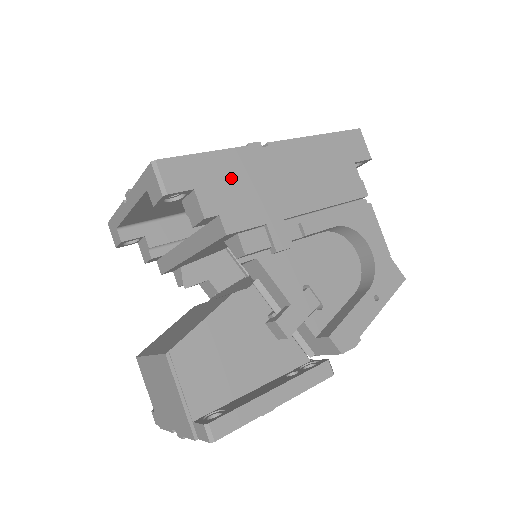
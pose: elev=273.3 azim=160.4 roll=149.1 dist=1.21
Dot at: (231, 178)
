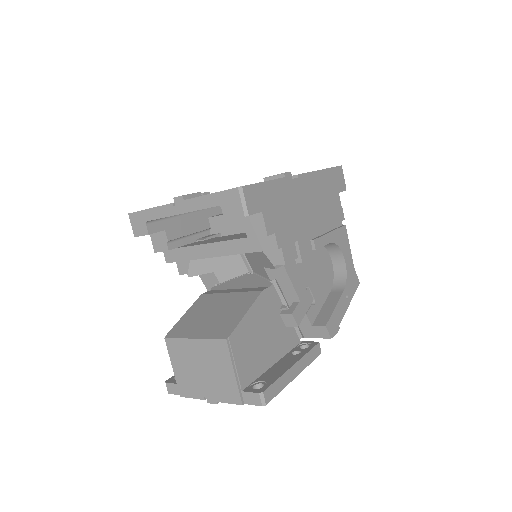
Dot at: (280, 203)
